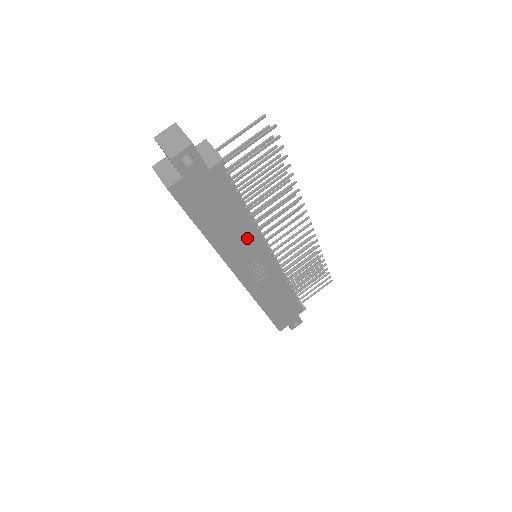
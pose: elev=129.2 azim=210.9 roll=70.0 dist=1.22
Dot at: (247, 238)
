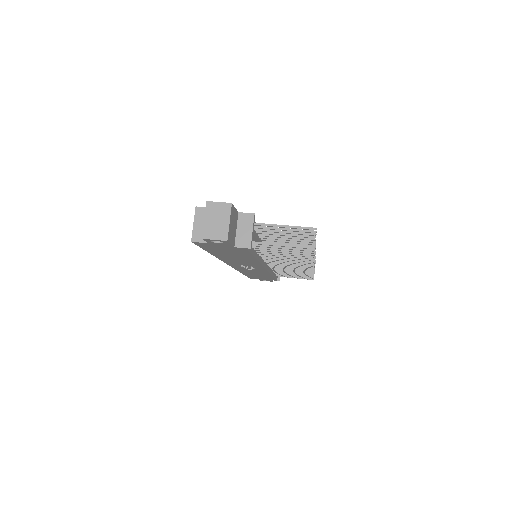
Dot at: (249, 262)
